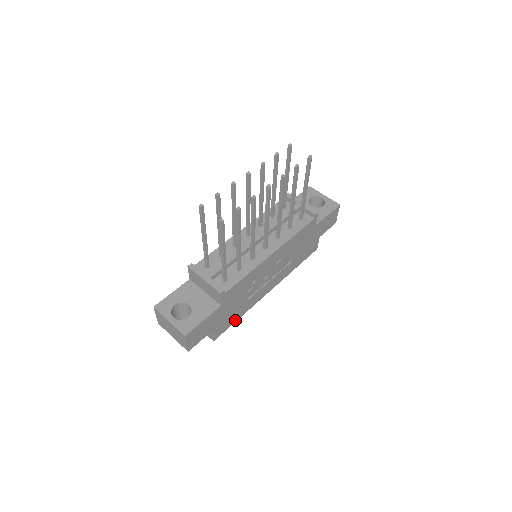
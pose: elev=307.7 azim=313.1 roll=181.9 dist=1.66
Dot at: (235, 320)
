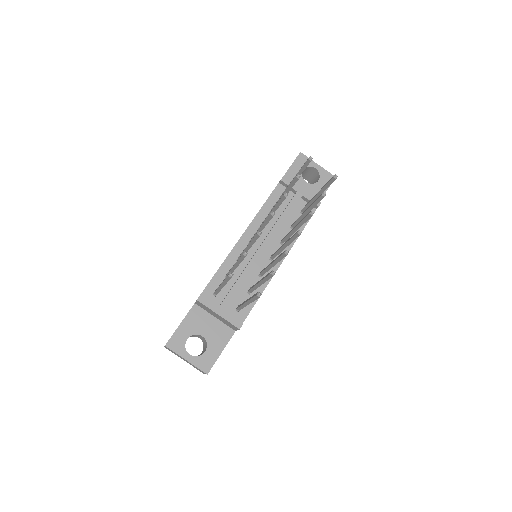
Dot at: occluded
